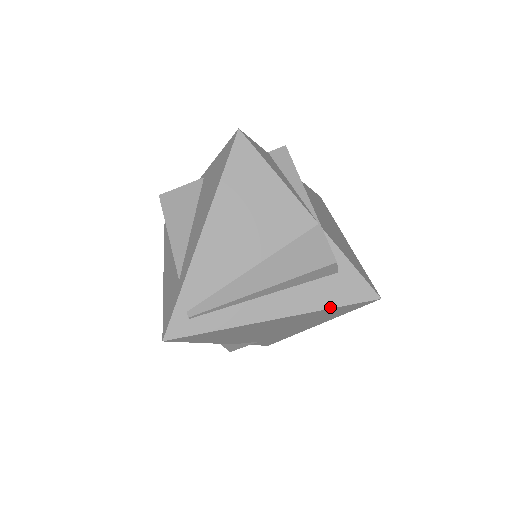
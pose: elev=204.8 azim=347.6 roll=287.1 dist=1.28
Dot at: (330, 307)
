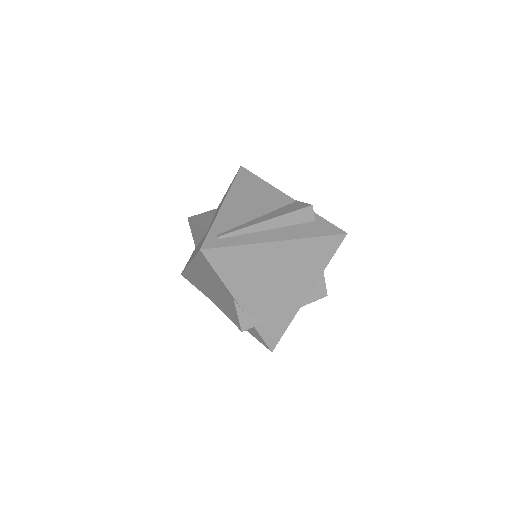
Dot at: (315, 236)
